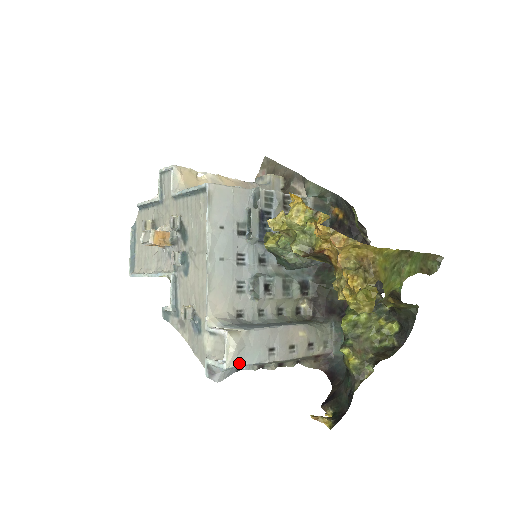
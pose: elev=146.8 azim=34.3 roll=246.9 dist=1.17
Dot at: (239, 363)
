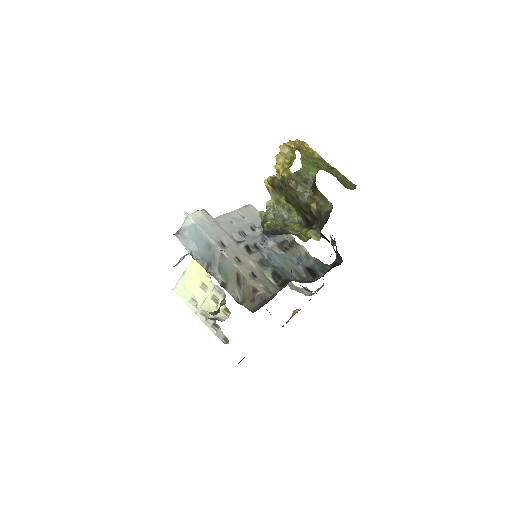
Dot at: (197, 223)
